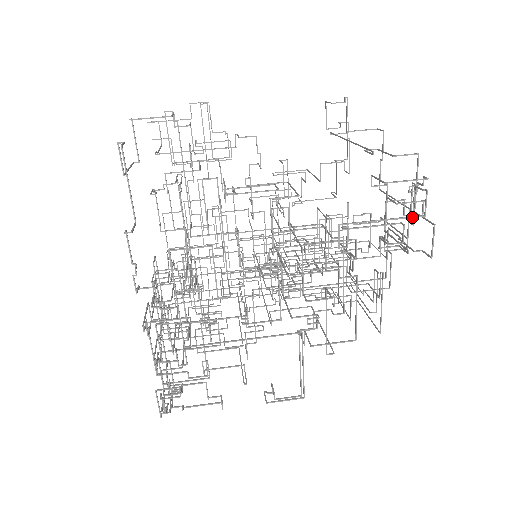
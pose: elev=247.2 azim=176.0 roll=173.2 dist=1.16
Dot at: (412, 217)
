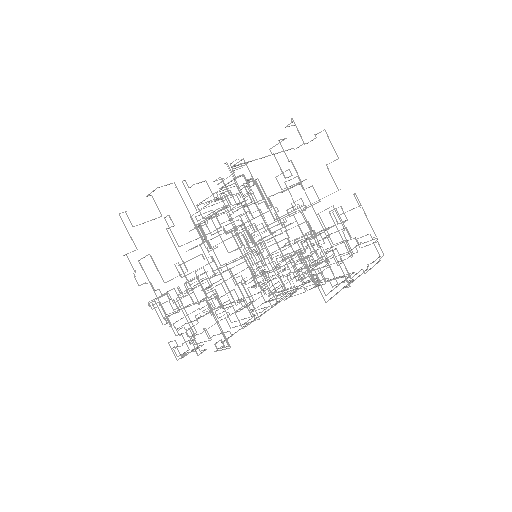
Dot at: (226, 207)
